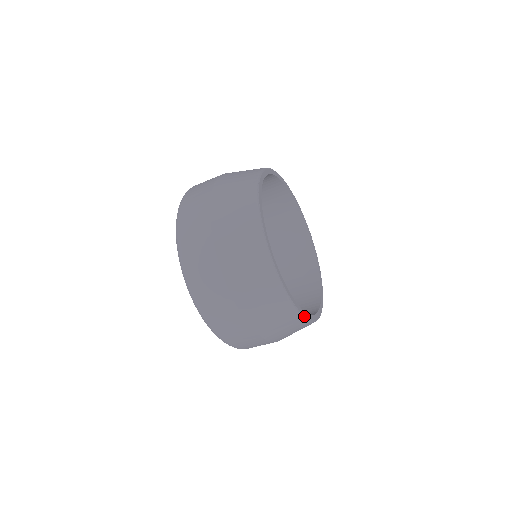
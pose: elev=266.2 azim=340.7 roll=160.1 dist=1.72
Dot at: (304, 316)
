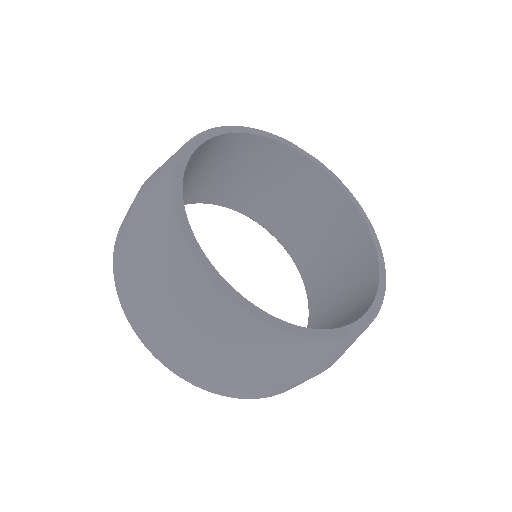
Dot at: (205, 269)
